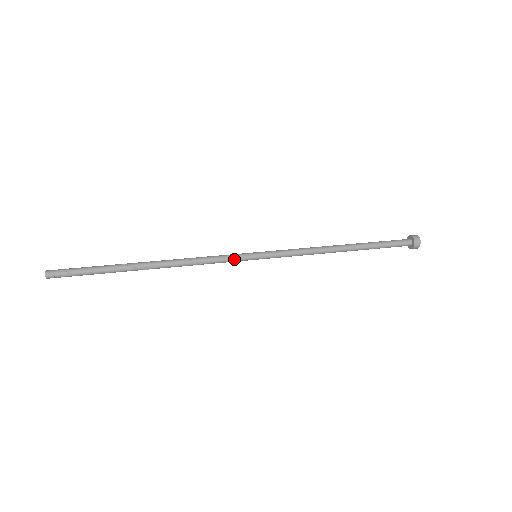
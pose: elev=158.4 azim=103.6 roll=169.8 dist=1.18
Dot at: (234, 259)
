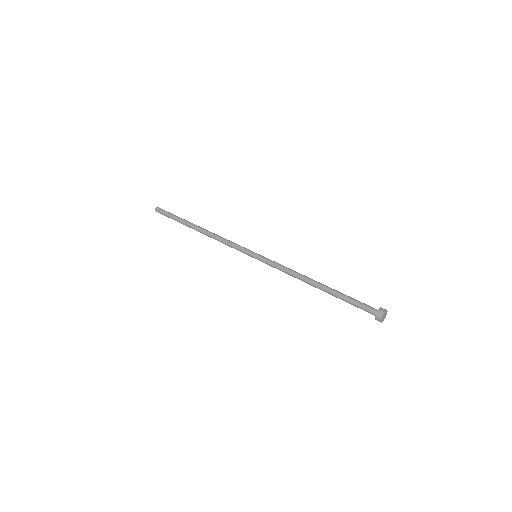
Dot at: occluded
